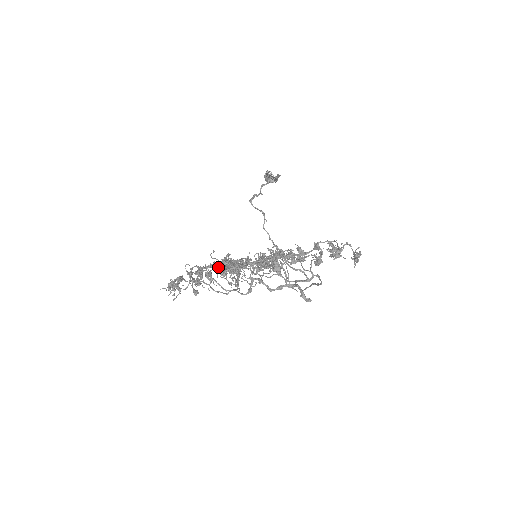
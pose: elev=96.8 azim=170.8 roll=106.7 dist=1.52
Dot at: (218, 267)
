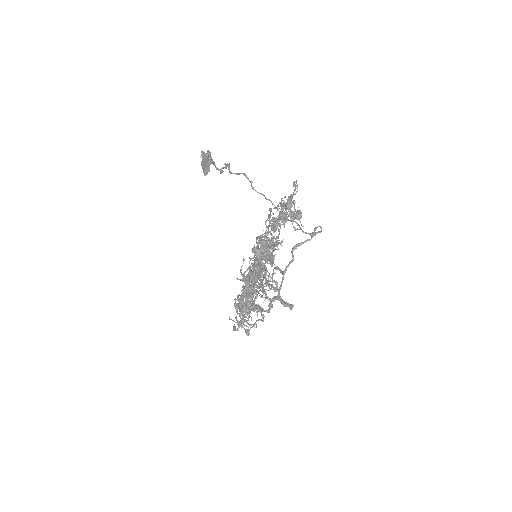
Dot at: occluded
